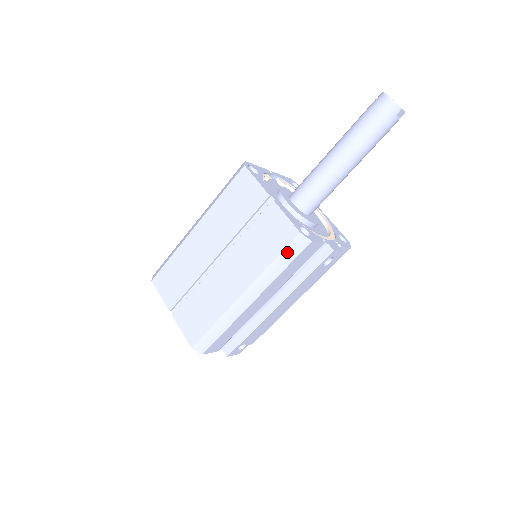
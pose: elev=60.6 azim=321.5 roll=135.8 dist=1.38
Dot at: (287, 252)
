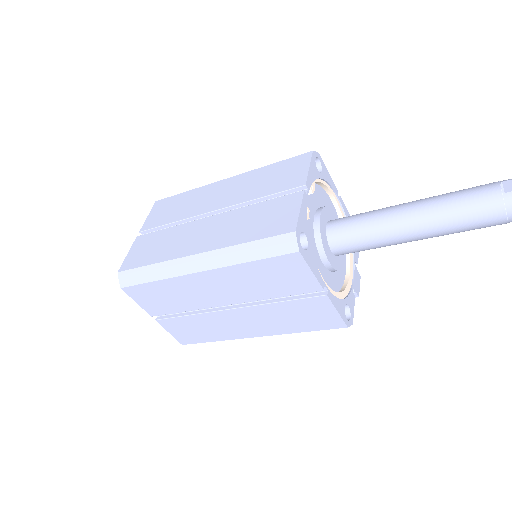
Dot at: (323, 329)
